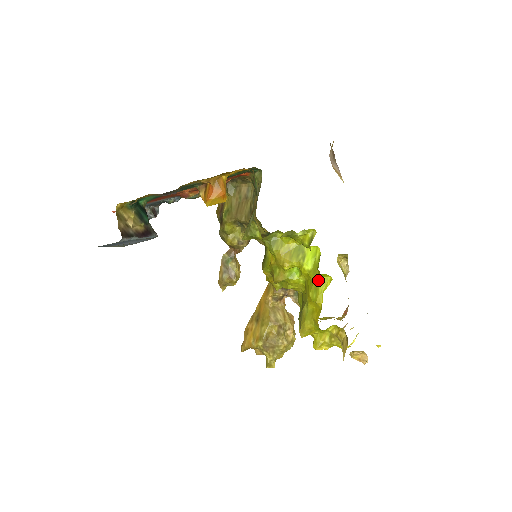
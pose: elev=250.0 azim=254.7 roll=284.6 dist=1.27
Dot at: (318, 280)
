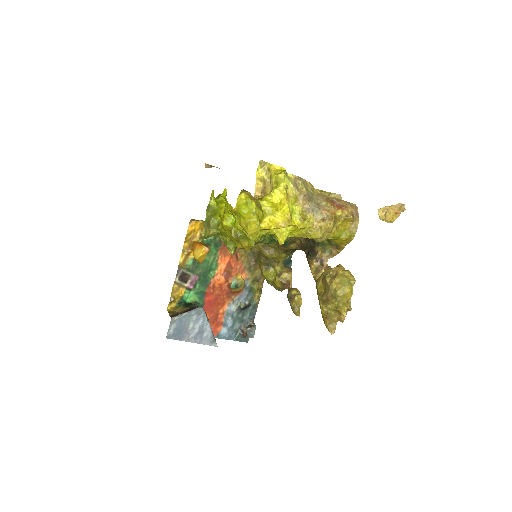
Dot at: (225, 200)
